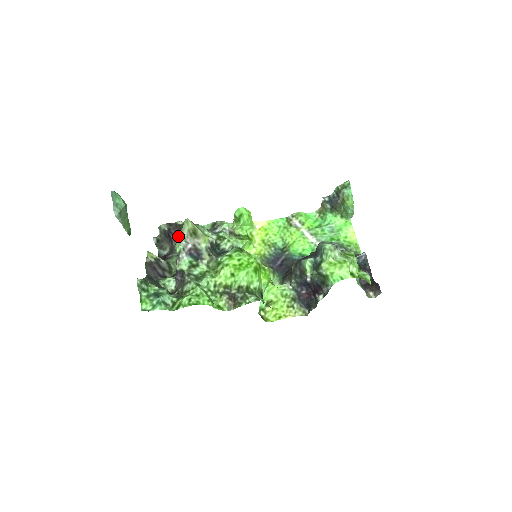
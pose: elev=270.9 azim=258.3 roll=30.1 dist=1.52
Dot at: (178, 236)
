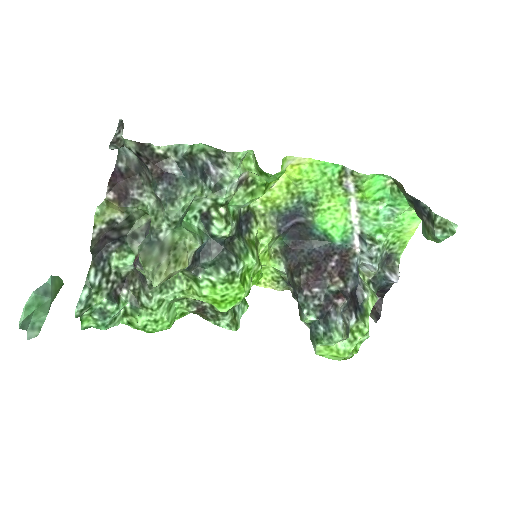
Dot at: (142, 265)
